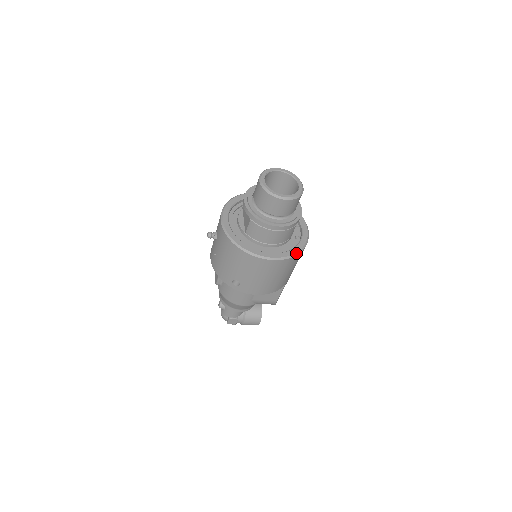
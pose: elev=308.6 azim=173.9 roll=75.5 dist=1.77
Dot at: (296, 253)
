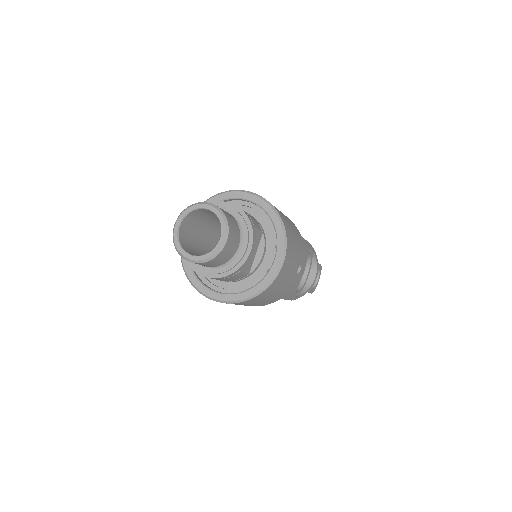
Dot at: (245, 299)
